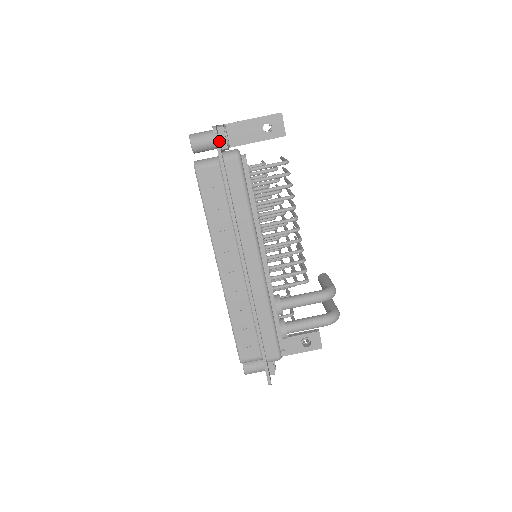
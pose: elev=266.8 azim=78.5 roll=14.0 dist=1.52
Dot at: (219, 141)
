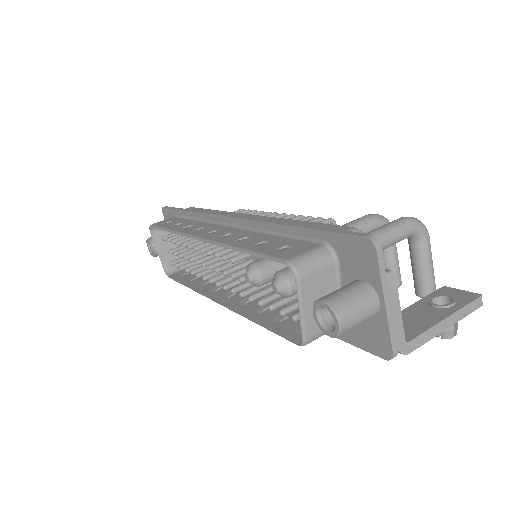
Dot at: occluded
